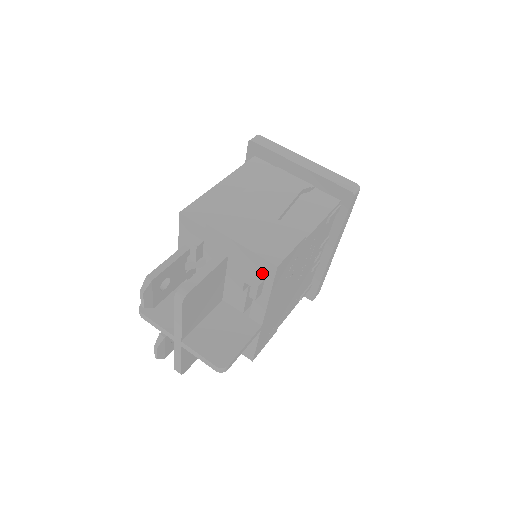
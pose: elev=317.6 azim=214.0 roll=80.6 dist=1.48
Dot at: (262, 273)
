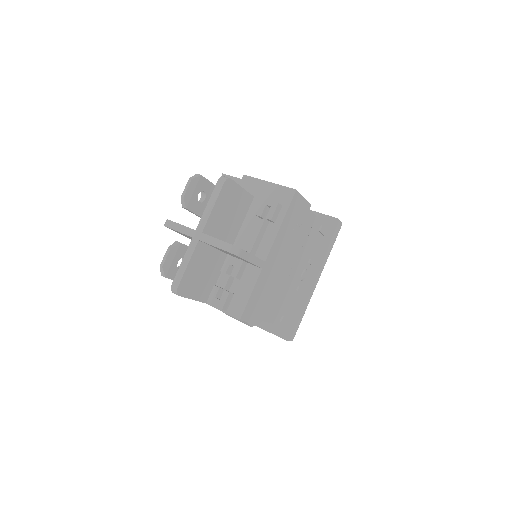
Dot at: (281, 201)
